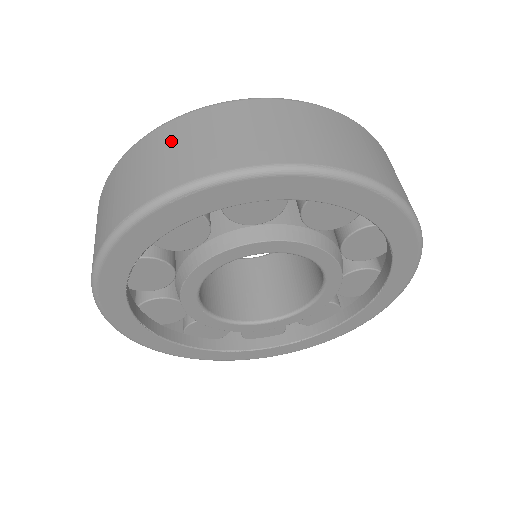
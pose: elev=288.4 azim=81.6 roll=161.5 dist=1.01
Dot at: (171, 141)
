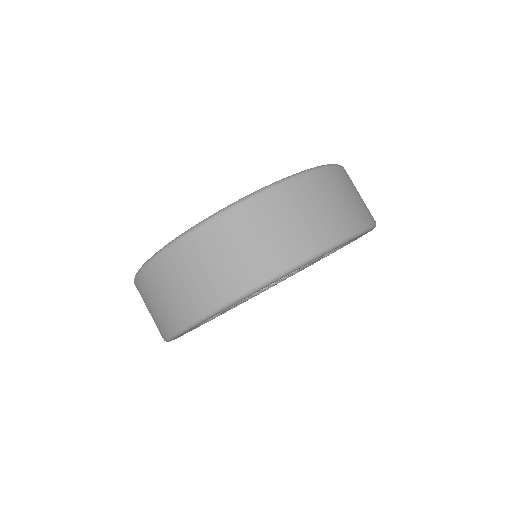
Dot at: (209, 252)
